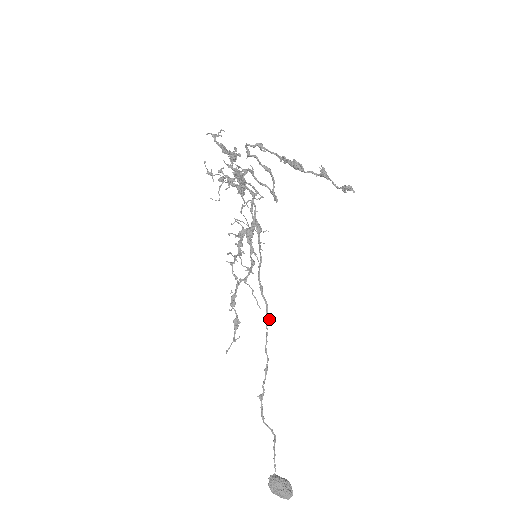
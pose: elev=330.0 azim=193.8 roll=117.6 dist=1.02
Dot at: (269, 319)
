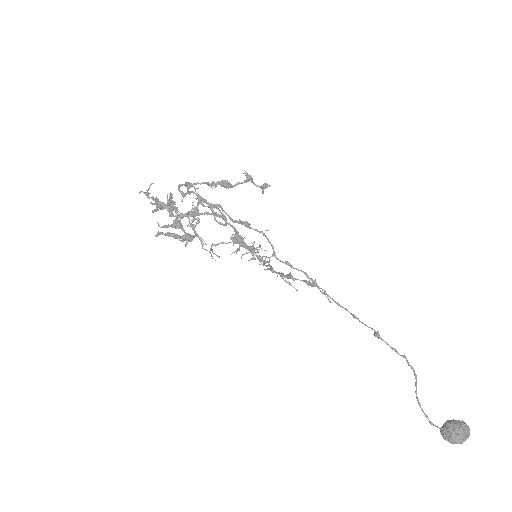
Dot at: (315, 281)
